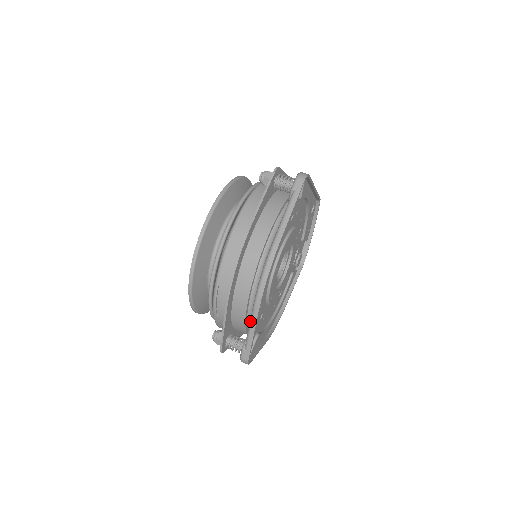
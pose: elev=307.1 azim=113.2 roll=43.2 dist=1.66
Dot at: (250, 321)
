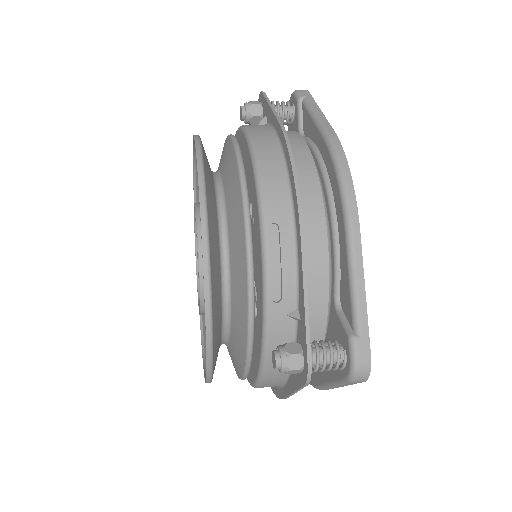
Dot at: (350, 265)
